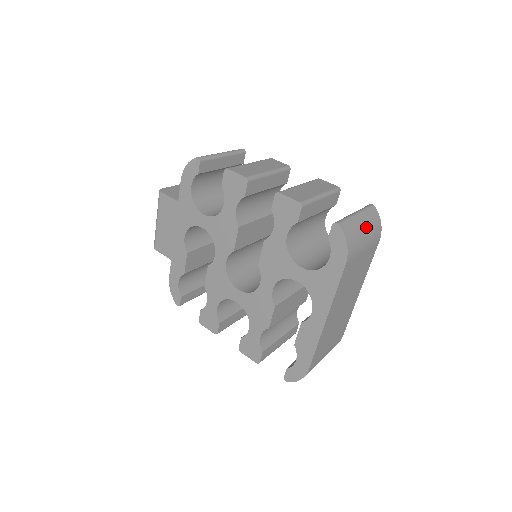
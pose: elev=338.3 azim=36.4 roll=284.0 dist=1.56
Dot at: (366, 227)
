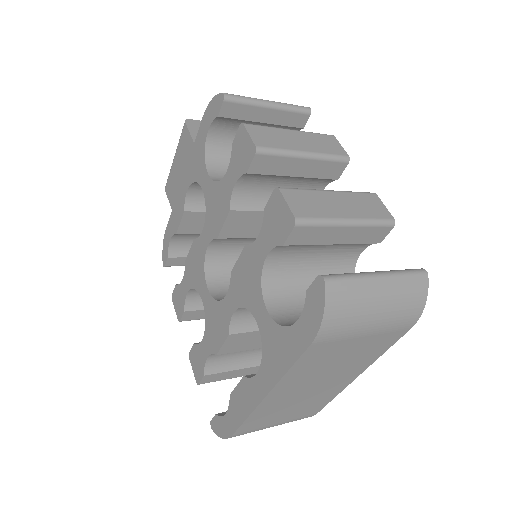
Dot at: (385, 302)
